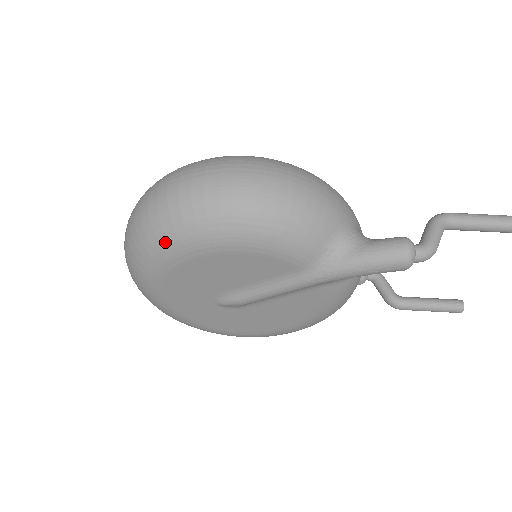
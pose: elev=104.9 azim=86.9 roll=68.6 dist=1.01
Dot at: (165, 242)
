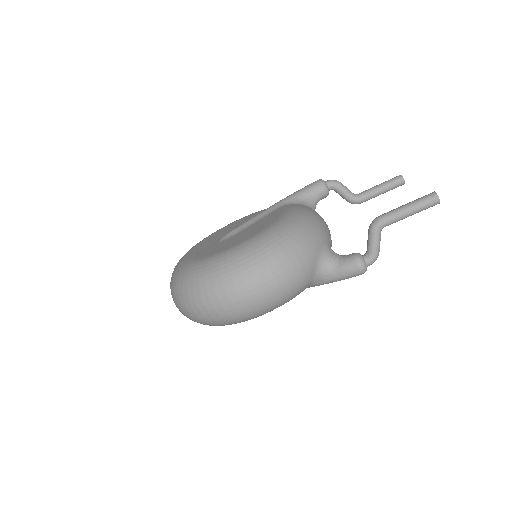
Dot at: occluded
